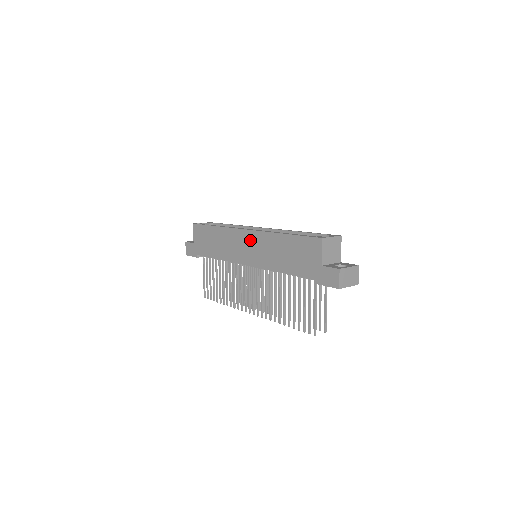
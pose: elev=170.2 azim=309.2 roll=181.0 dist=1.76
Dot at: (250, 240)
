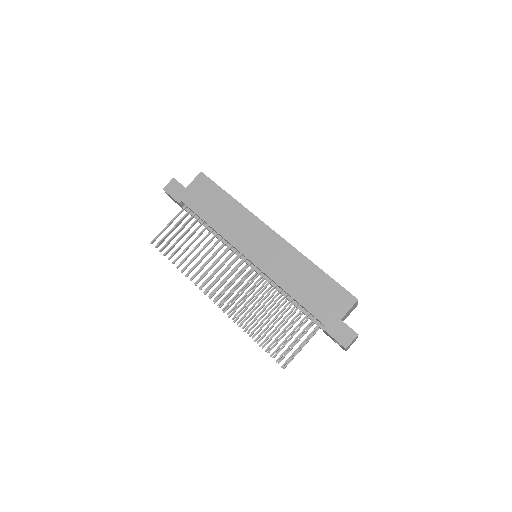
Dot at: (271, 242)
